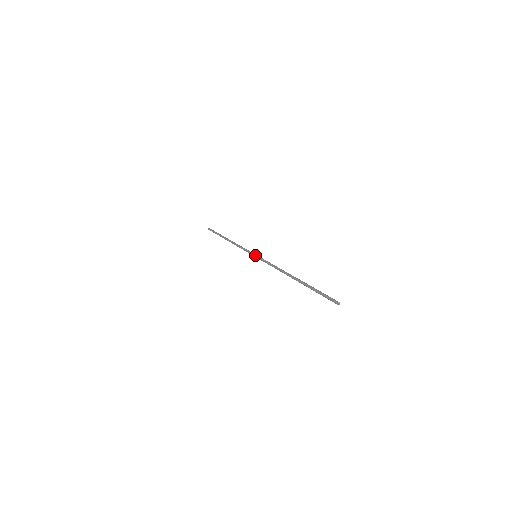
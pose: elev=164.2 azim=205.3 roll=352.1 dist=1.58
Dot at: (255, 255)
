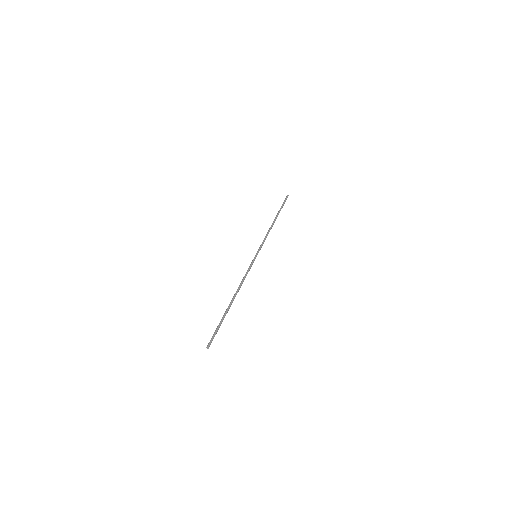
Dot at: (256, 255)
